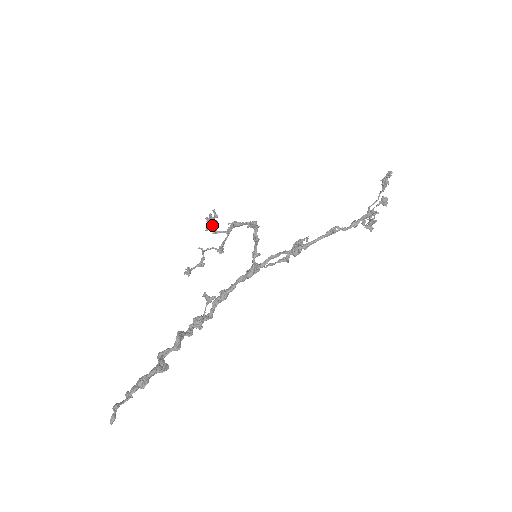
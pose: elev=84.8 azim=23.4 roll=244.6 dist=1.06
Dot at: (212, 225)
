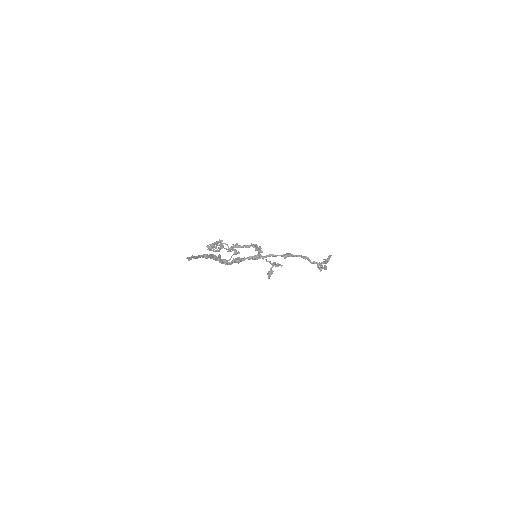
Dot at: occluded
